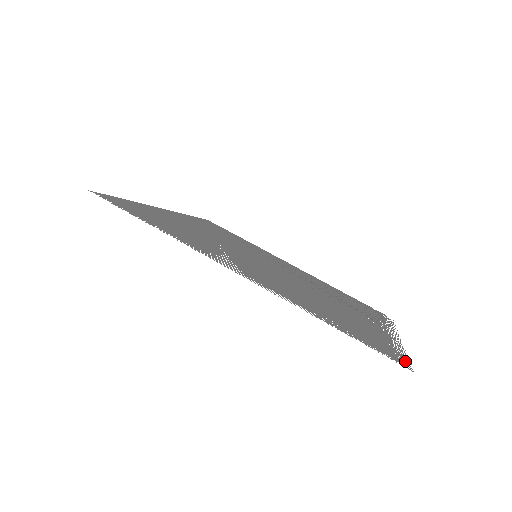
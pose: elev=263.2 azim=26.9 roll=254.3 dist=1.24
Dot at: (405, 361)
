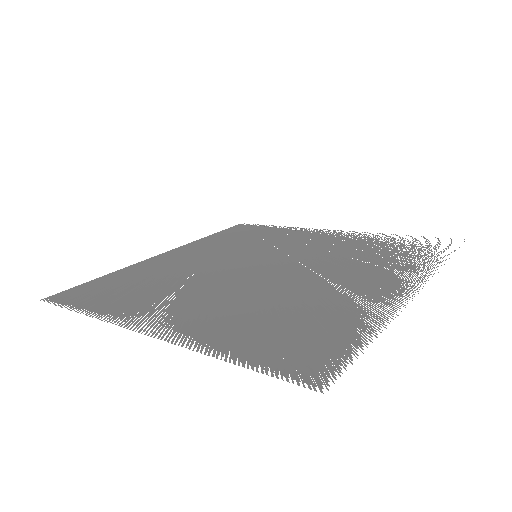
Dot at: (333, 369)
